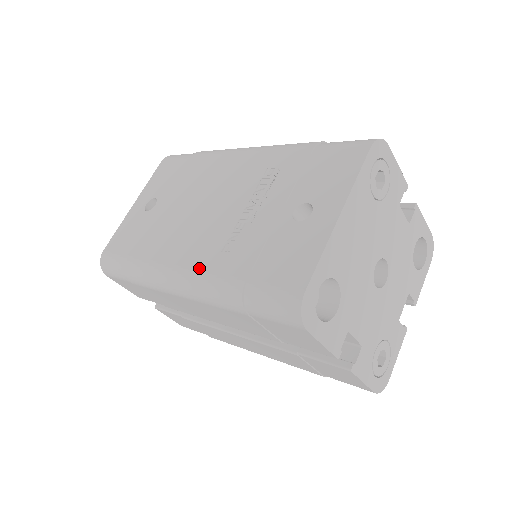
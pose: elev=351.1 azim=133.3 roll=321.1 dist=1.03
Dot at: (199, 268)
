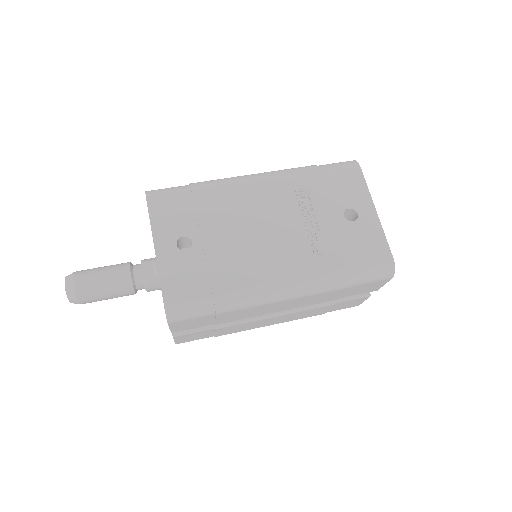
Dot at: (306, 273)
